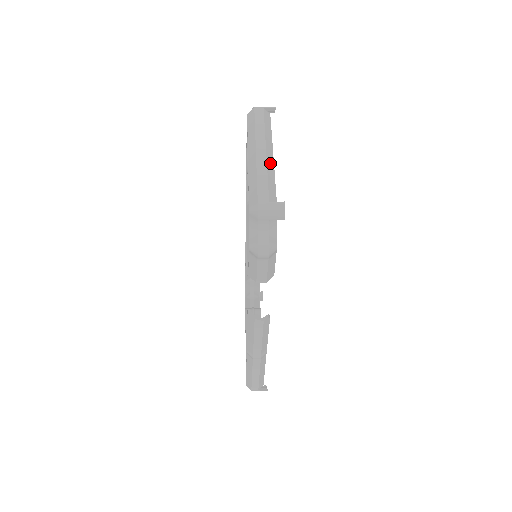
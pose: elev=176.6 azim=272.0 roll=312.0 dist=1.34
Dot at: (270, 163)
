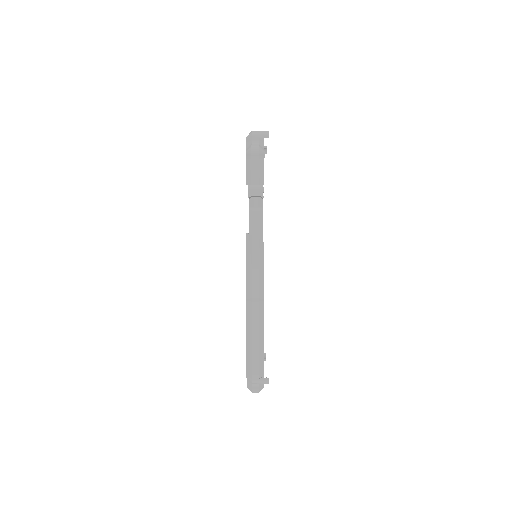
Dot at: occluded
